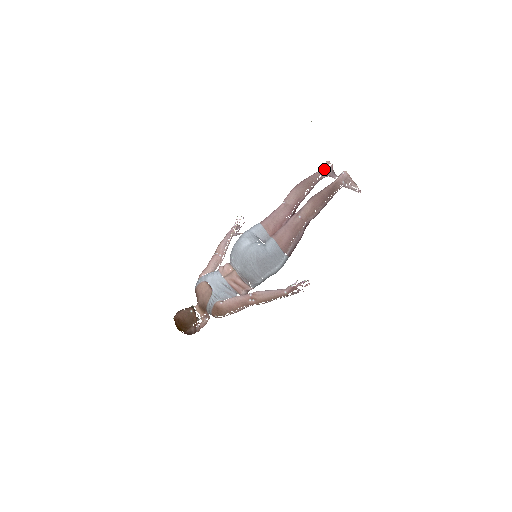
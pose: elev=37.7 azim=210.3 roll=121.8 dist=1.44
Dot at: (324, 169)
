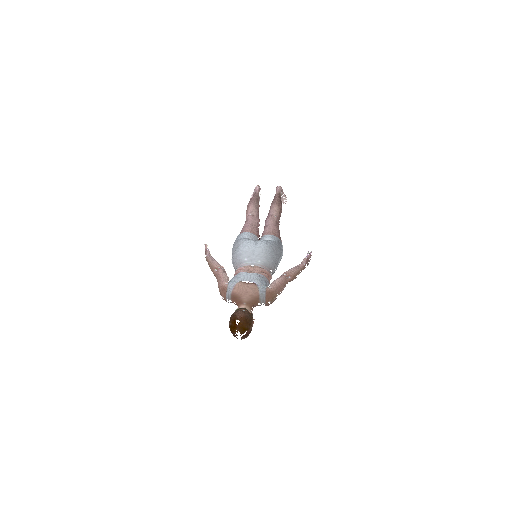
Dot at: (259, 191)
